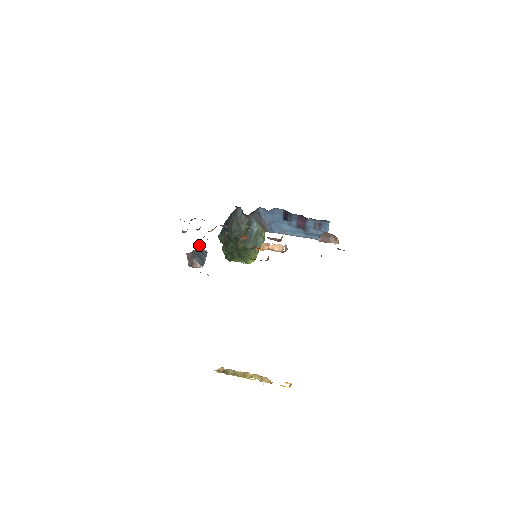
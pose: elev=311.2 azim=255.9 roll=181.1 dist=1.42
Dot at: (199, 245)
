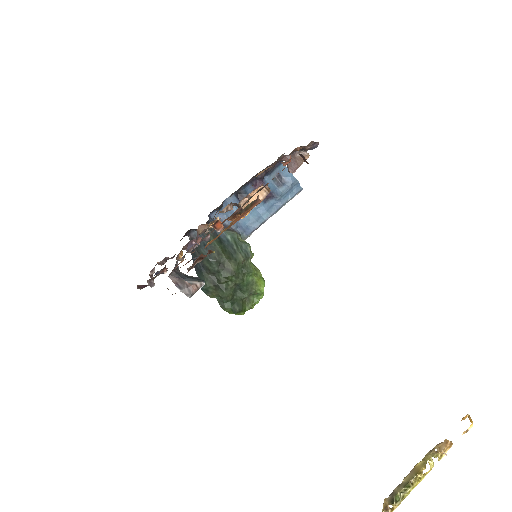
Dot at: occluded
